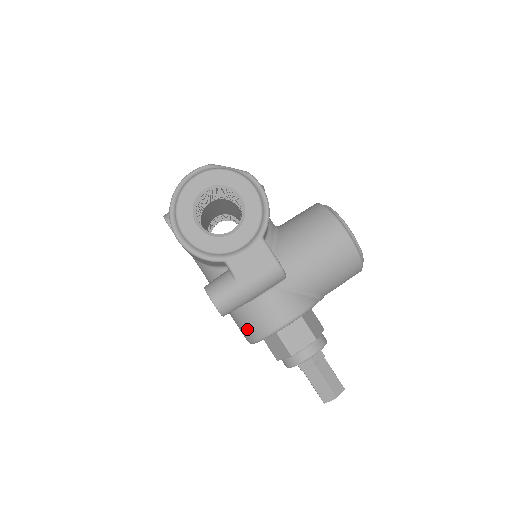
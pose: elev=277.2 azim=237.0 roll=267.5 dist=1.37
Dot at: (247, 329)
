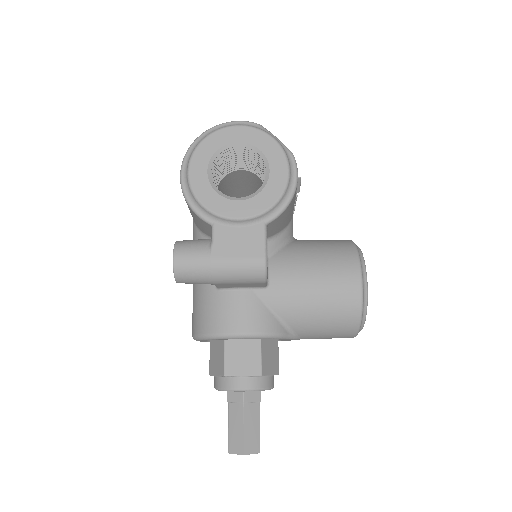
Dot at: (197, 318)
